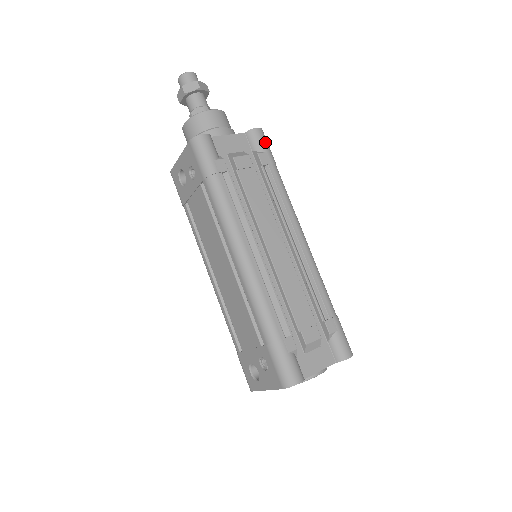
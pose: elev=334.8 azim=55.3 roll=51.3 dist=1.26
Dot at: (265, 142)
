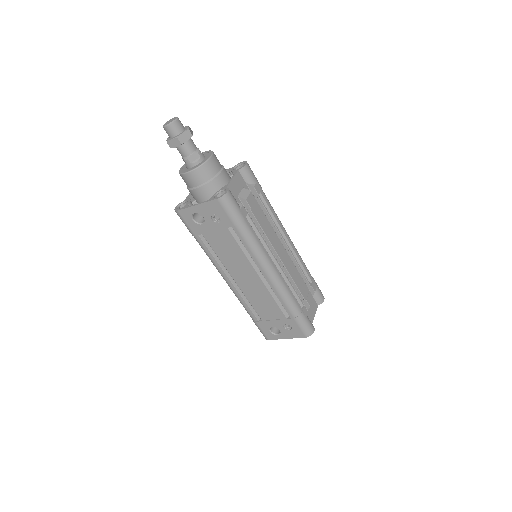
Dot at: (253, 173)
